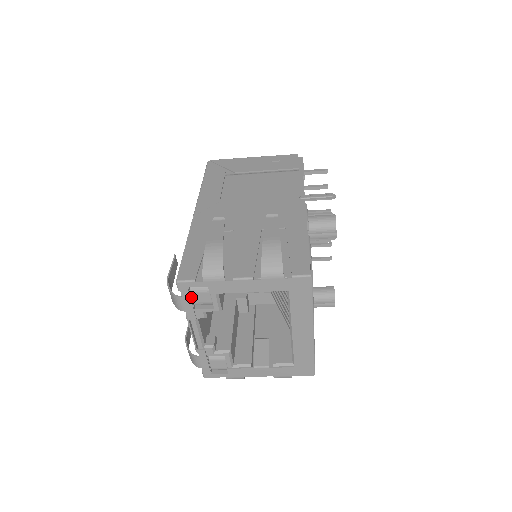
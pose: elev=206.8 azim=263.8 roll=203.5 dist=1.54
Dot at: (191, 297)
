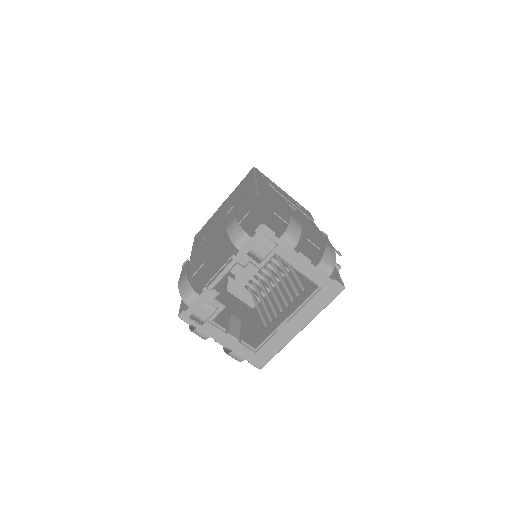
Dot at: (256, 243)
